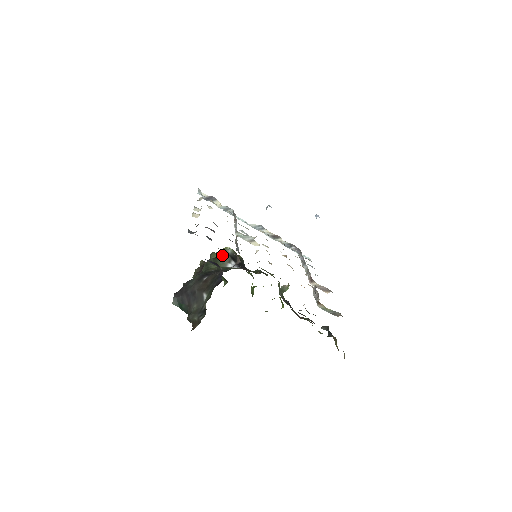
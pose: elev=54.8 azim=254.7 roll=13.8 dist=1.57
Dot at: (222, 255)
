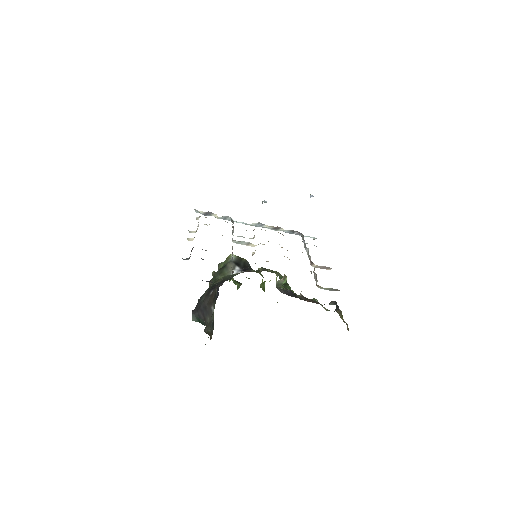
Dot at: (226, 264)
